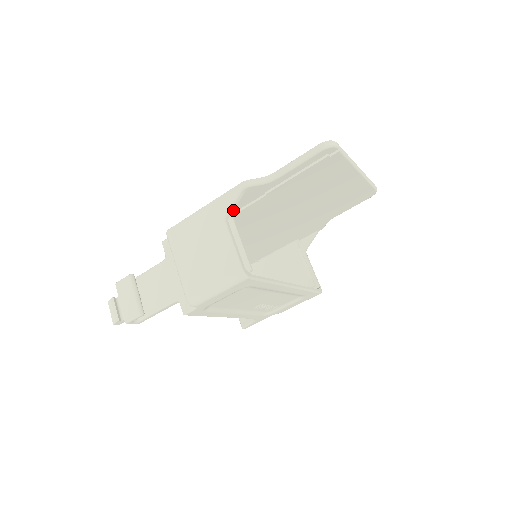
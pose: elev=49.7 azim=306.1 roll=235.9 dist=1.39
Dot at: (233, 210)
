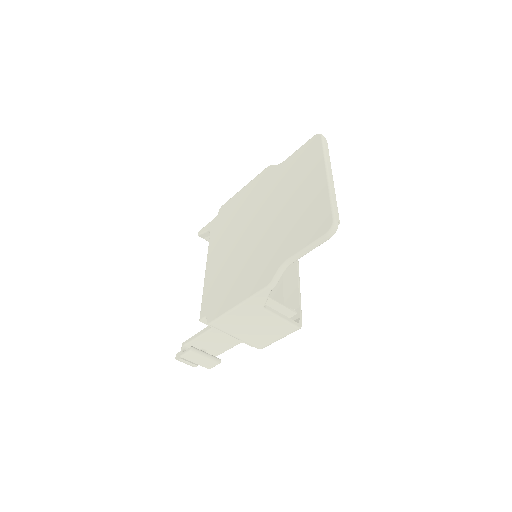
Dot at: occluded
